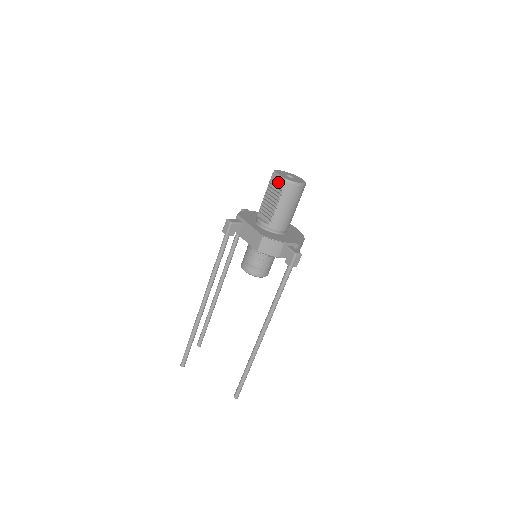
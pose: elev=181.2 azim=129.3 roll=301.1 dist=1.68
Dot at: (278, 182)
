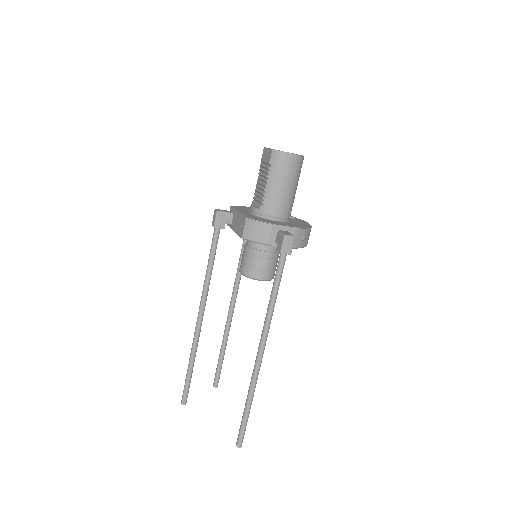
Dot at: (267, 157)
